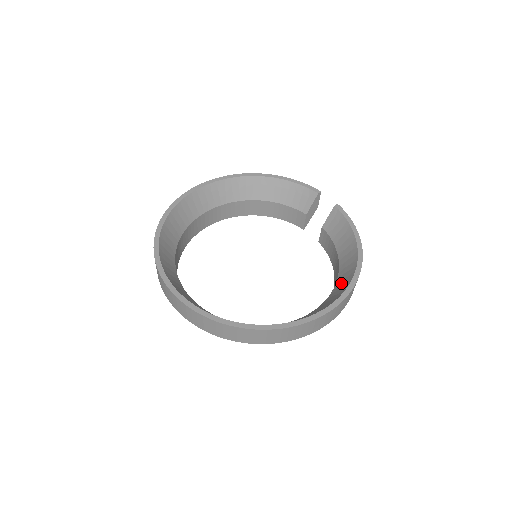
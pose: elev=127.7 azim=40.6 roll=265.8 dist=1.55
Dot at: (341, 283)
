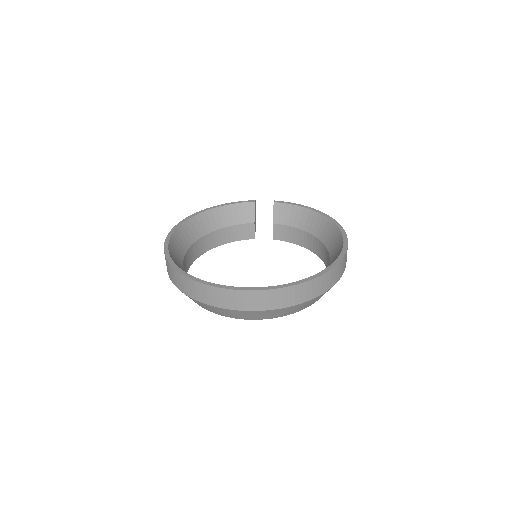
Dot at: (328, 236)
